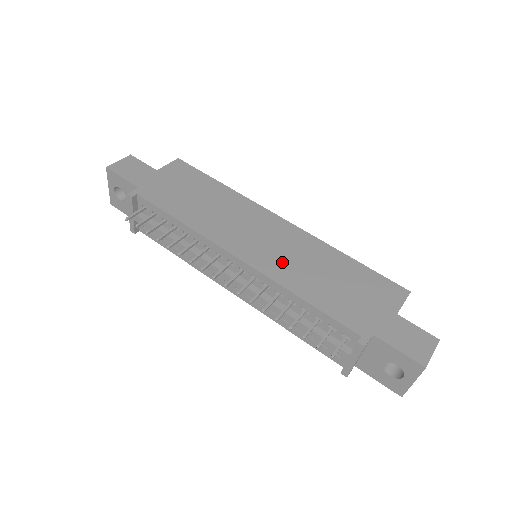
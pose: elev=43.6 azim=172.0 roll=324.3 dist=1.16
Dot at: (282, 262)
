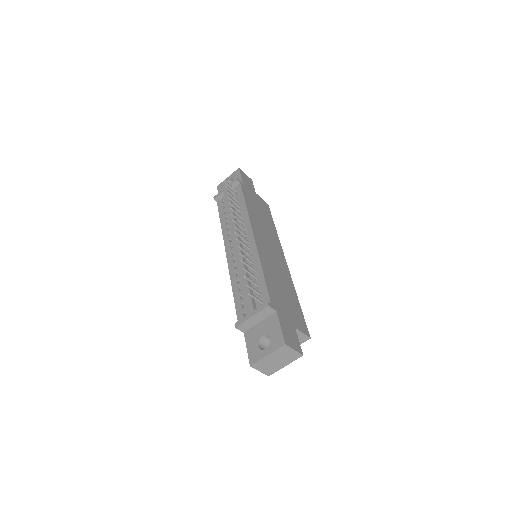
Dot at: (269, 259)
